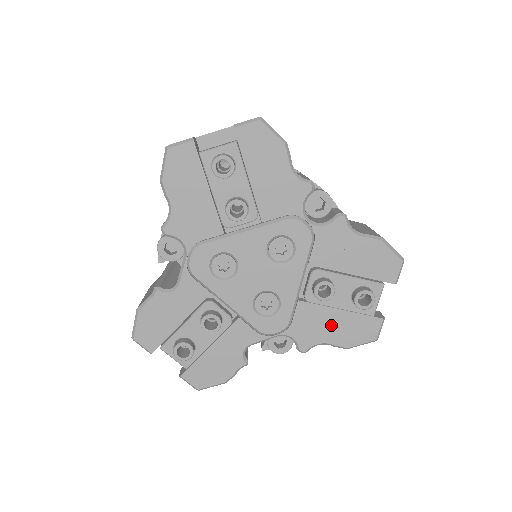
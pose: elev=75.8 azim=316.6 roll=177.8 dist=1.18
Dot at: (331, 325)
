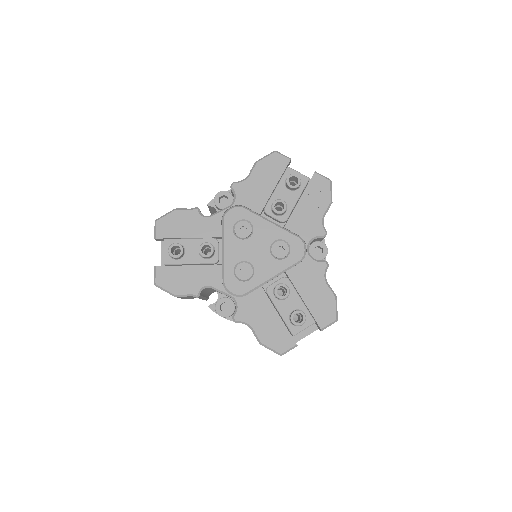
Dot at: (265, 319)
